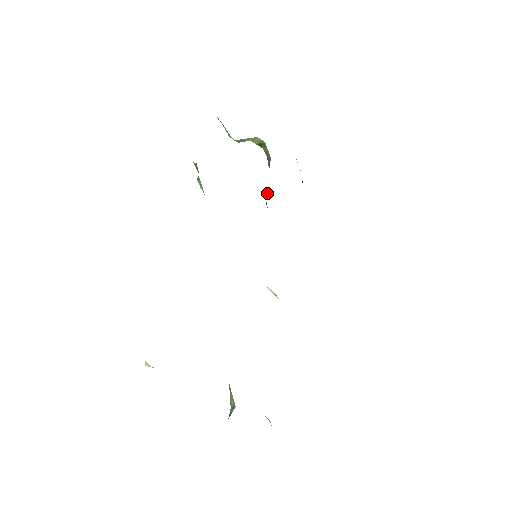
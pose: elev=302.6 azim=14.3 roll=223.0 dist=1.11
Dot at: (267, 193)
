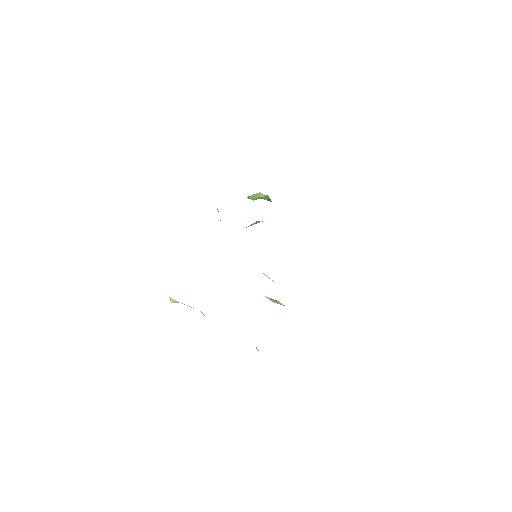
Dot at: occluded
